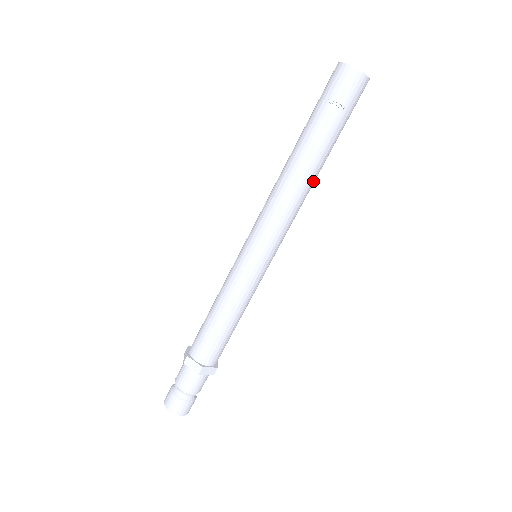
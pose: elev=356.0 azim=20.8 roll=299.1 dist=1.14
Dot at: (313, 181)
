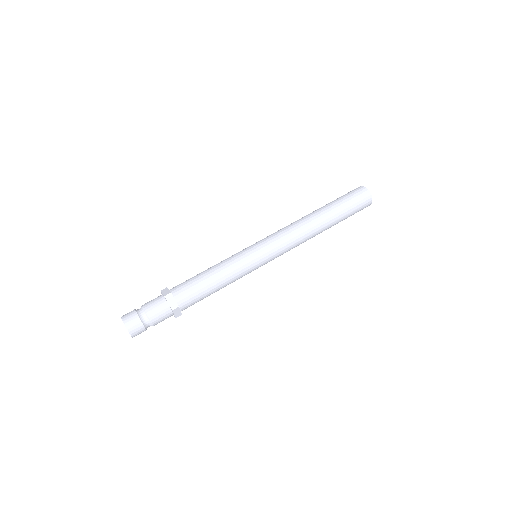
Dot at: occluded
